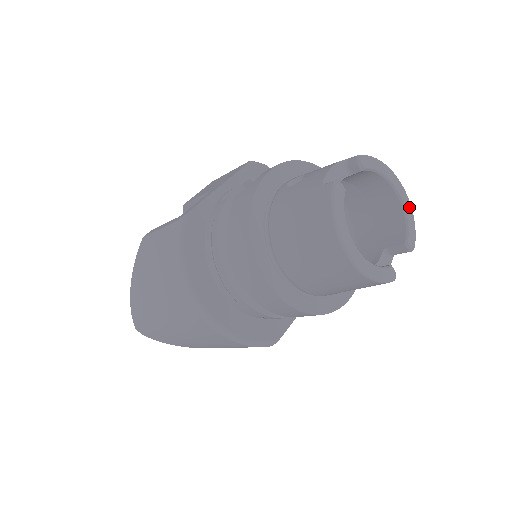
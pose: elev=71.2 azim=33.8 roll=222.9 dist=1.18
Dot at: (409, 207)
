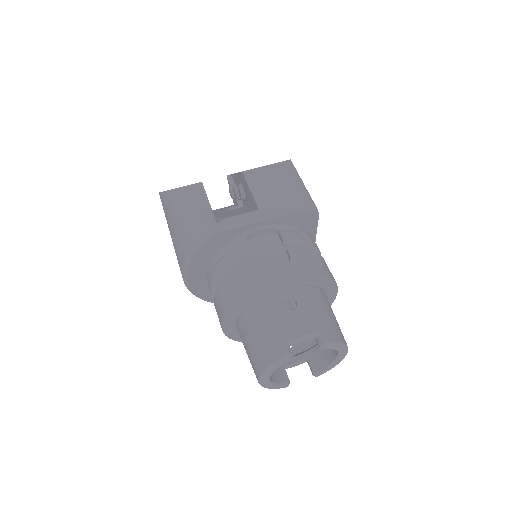
Dot at: (339, 362)
